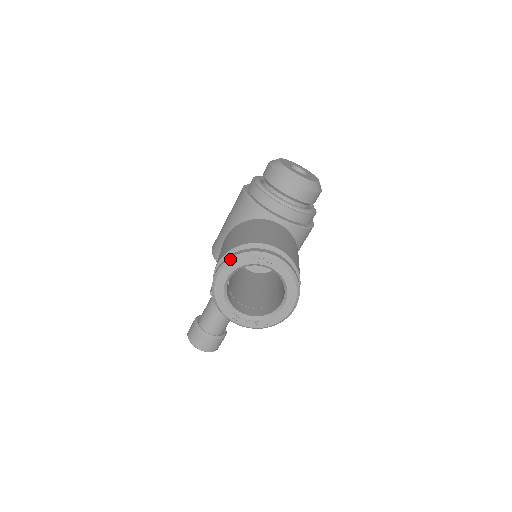
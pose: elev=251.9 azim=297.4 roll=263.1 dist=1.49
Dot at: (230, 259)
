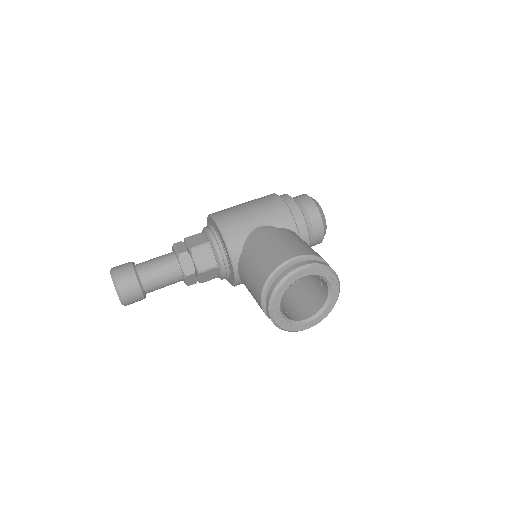
Dot at: (319, 264)
